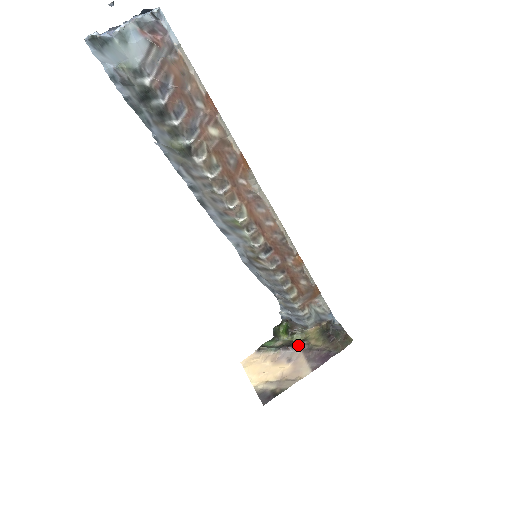
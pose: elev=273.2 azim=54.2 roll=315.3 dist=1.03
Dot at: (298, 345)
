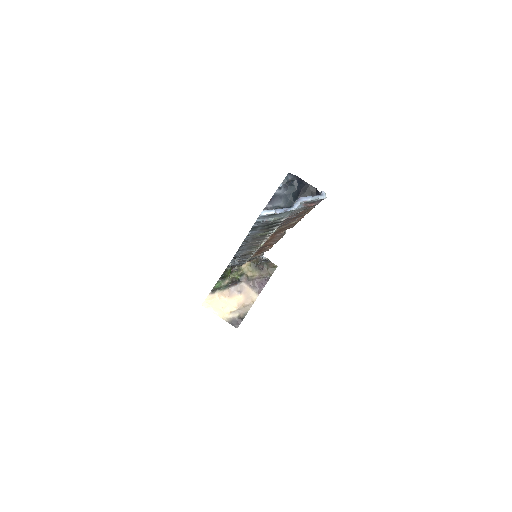
Dot at: (240, 279)
